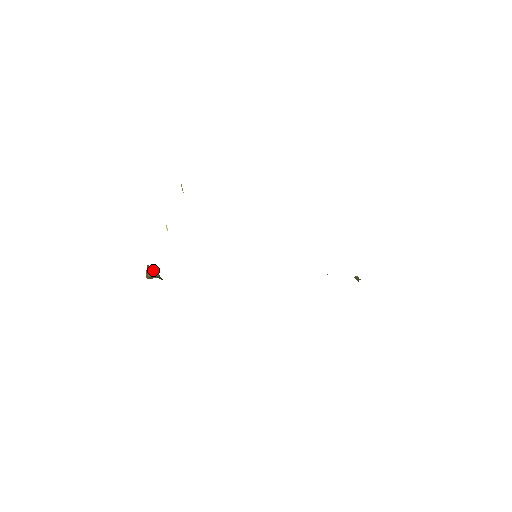
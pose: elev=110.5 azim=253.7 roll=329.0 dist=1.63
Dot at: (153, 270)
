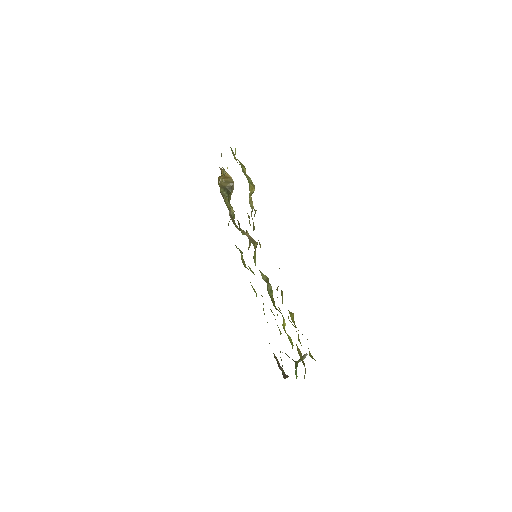
Dot at: (230, 177)
